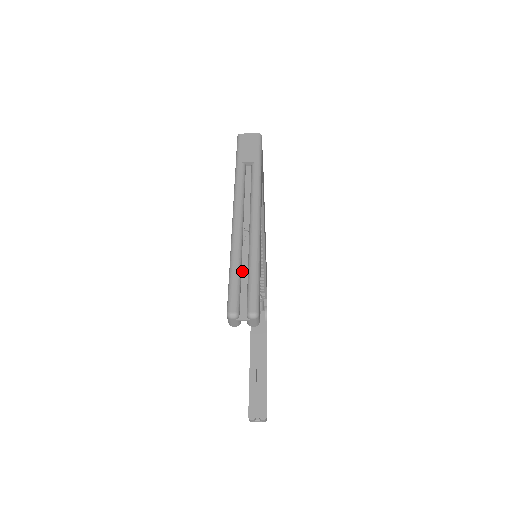
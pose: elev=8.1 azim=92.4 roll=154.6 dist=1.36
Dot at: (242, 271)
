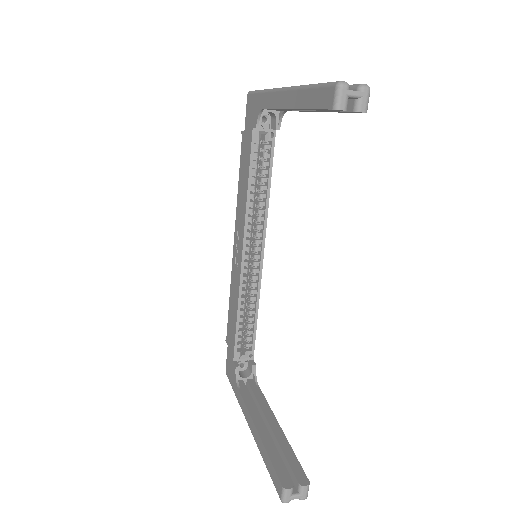
Dot at: occluded
